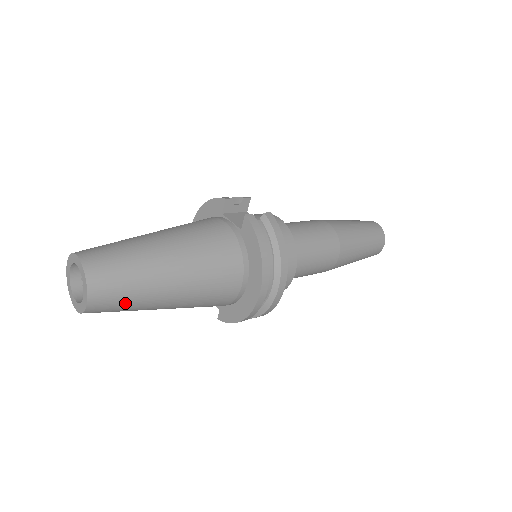
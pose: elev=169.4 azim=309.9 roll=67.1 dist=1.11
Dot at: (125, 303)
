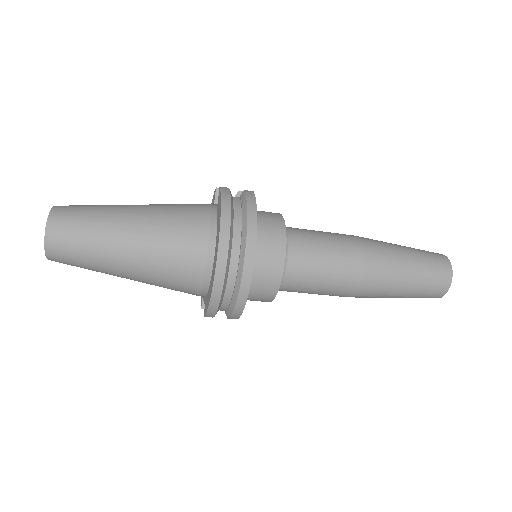
Dot at: (81, 247)
